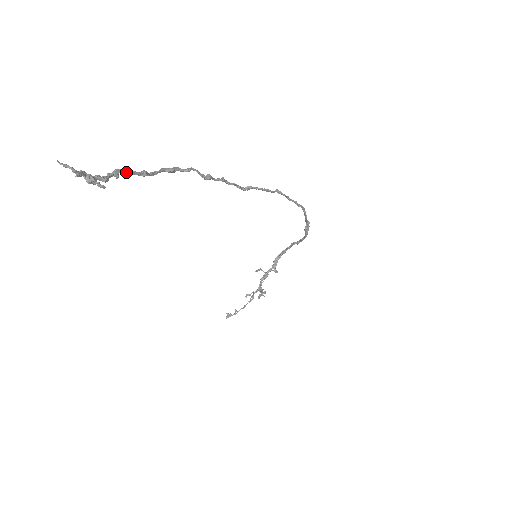
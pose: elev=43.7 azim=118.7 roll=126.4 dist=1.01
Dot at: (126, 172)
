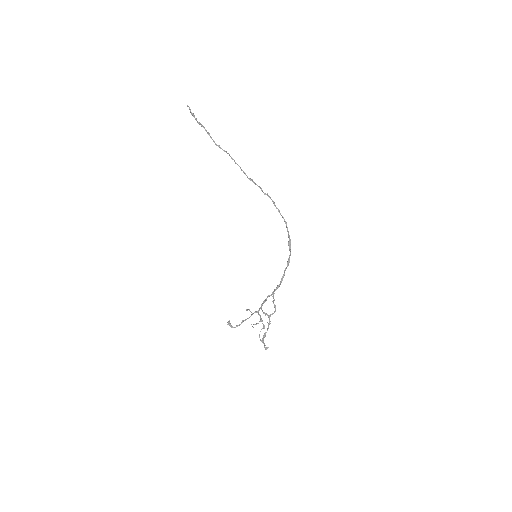
Dot at: (203, 126)
